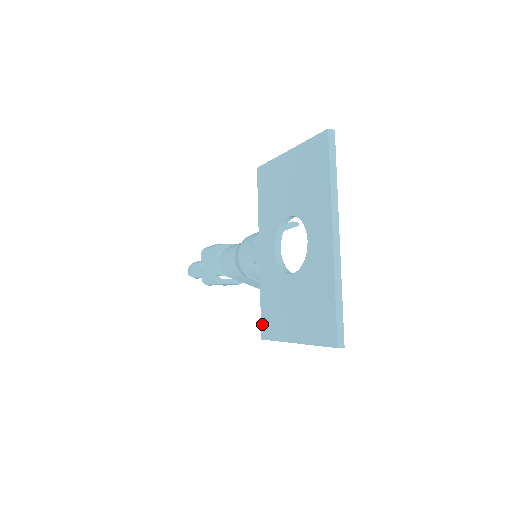
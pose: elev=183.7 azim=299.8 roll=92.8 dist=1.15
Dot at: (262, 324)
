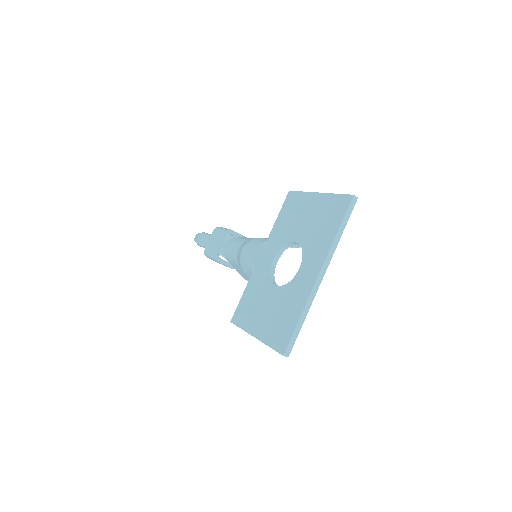
Dot at: (236, 311)
